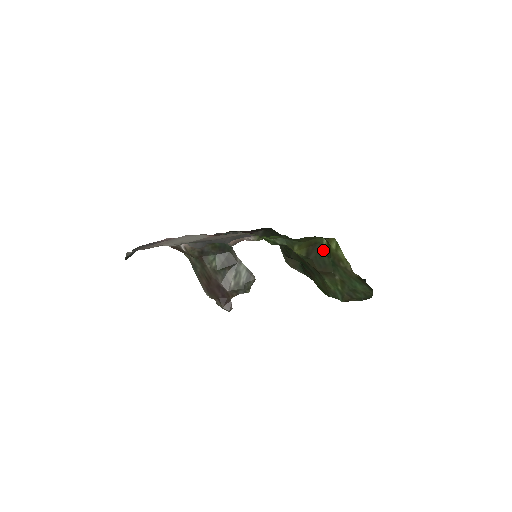
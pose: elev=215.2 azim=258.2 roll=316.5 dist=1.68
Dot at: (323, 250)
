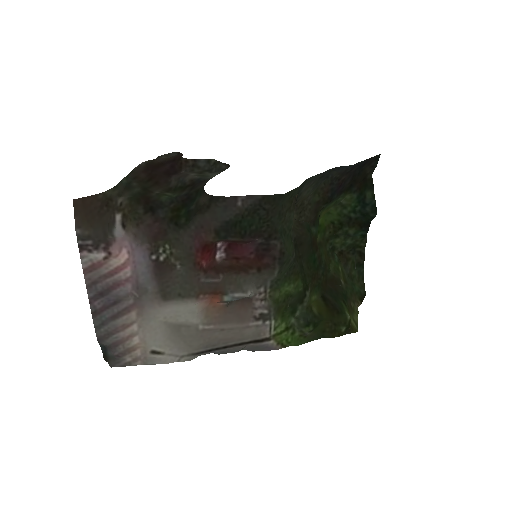
Dot at: (342, 305)
